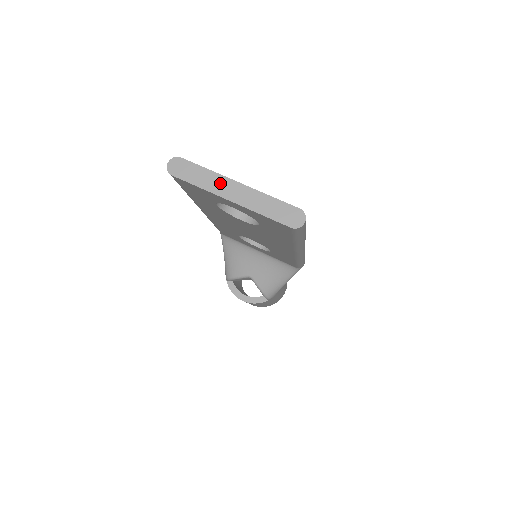
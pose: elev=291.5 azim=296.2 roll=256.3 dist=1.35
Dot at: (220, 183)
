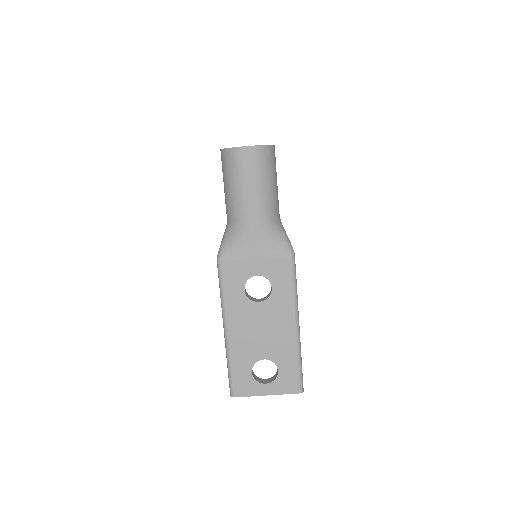
Dot at: (259, 394)
